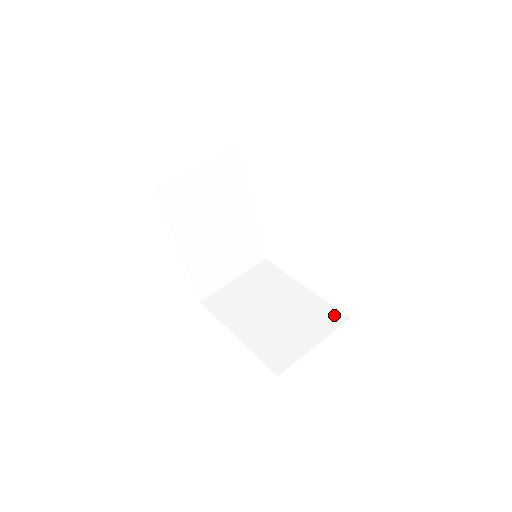
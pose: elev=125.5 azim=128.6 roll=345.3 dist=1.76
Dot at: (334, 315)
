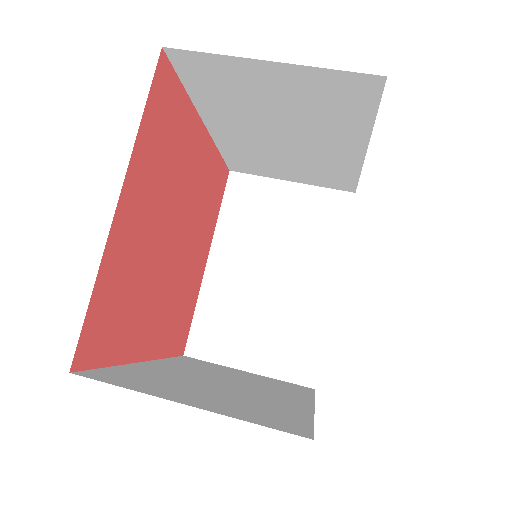
Dot at: (307, 364)
